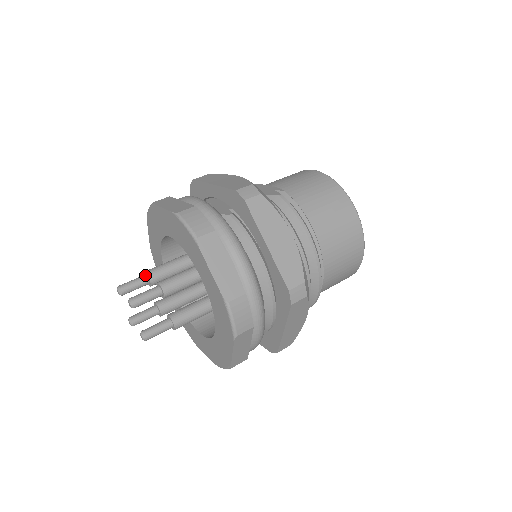
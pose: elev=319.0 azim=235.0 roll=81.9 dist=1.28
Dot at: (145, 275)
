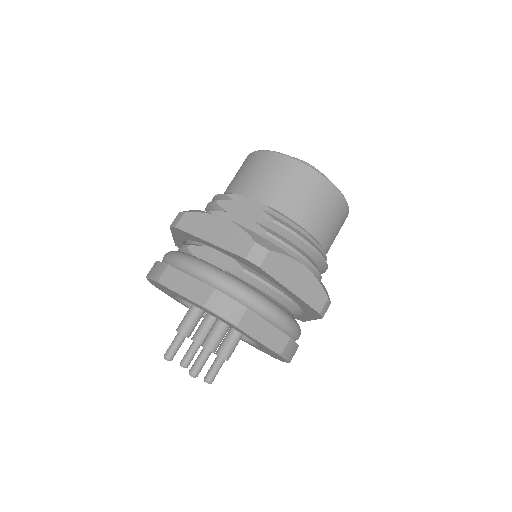
Dot at: (180, 334)
